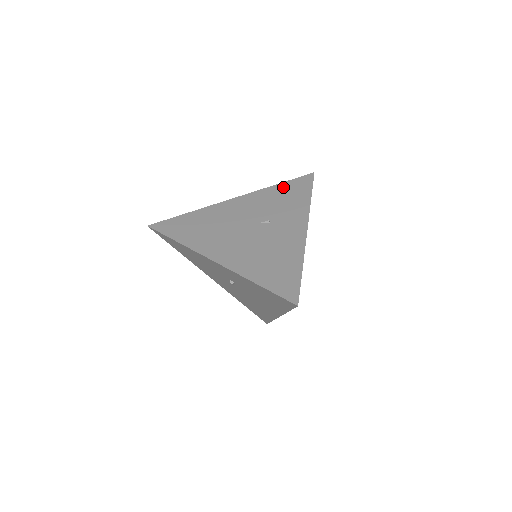
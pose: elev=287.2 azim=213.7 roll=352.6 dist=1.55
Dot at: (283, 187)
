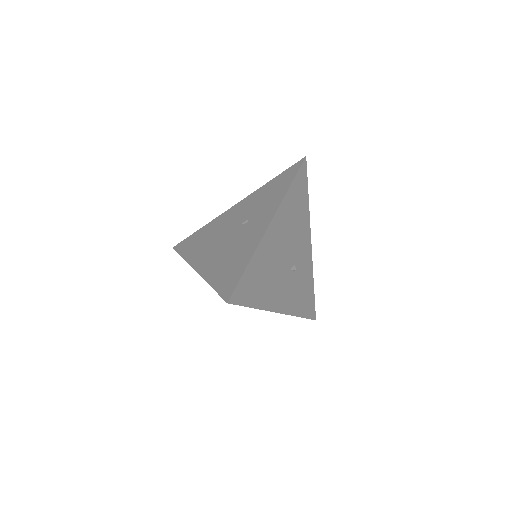
Dot at: (274, 181)
